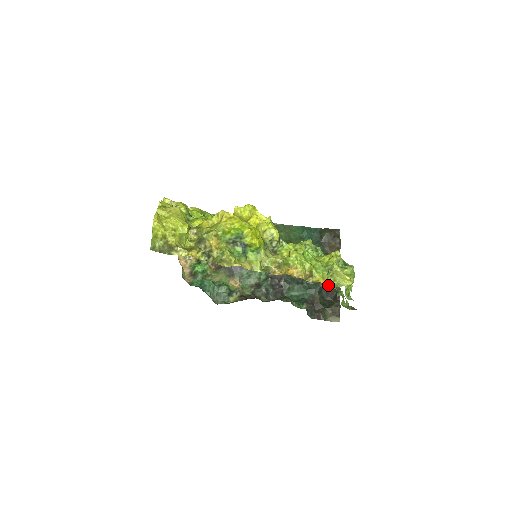
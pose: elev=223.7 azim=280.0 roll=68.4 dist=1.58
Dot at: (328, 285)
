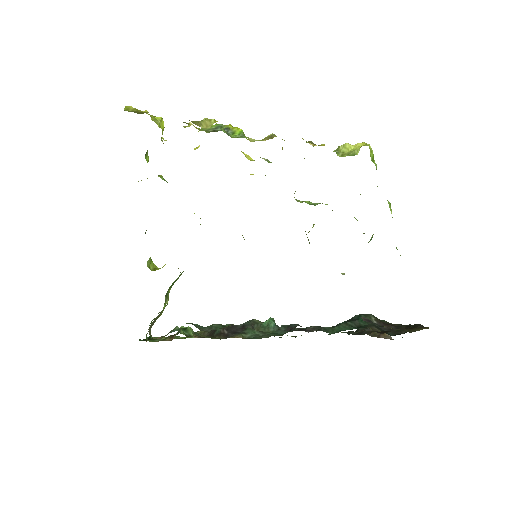
Dot at: occluded
